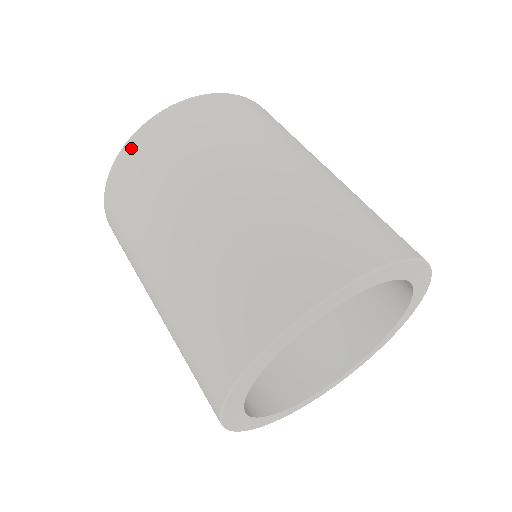
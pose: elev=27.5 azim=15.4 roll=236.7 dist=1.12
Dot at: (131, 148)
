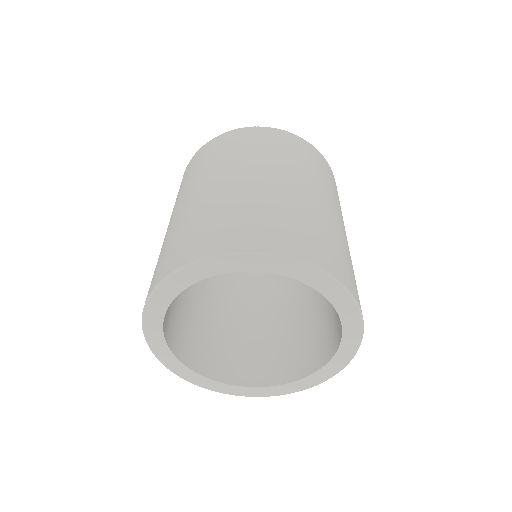
Dot at: (292, 136)
